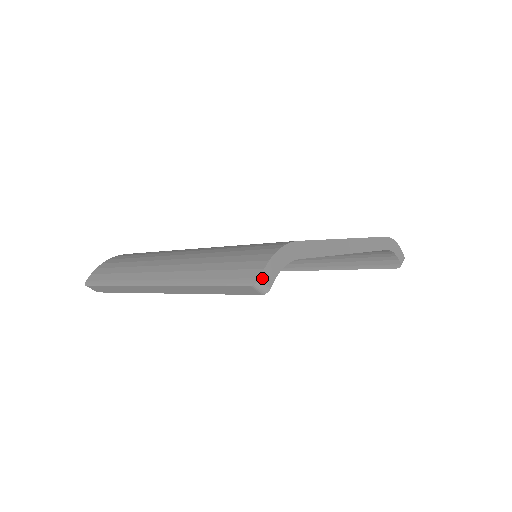
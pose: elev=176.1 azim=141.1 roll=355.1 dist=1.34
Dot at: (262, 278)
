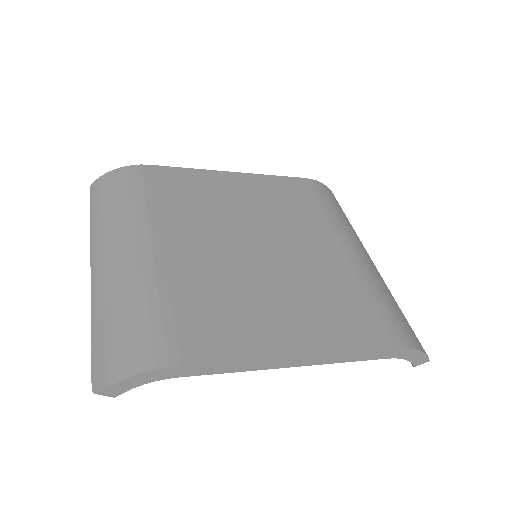
Dot at: (102, 392)
